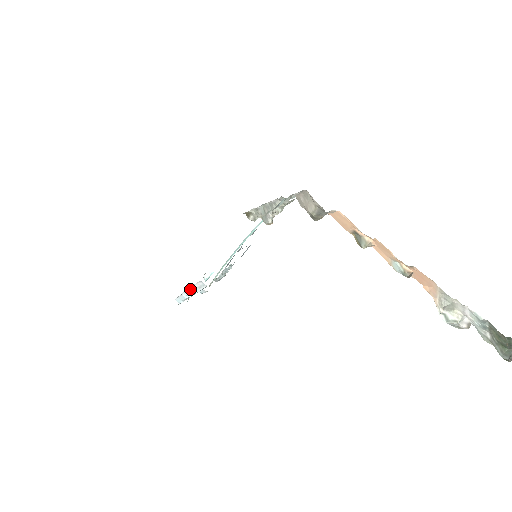
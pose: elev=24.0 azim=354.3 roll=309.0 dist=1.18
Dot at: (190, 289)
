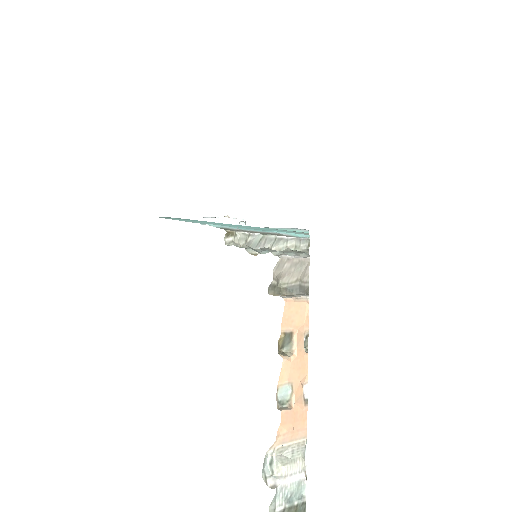
Dot at: (227, 219)
